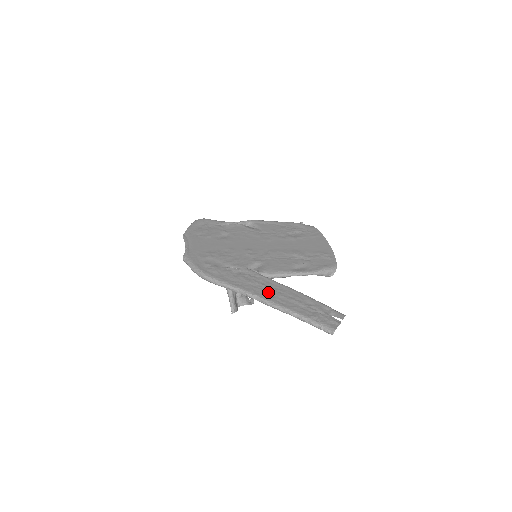
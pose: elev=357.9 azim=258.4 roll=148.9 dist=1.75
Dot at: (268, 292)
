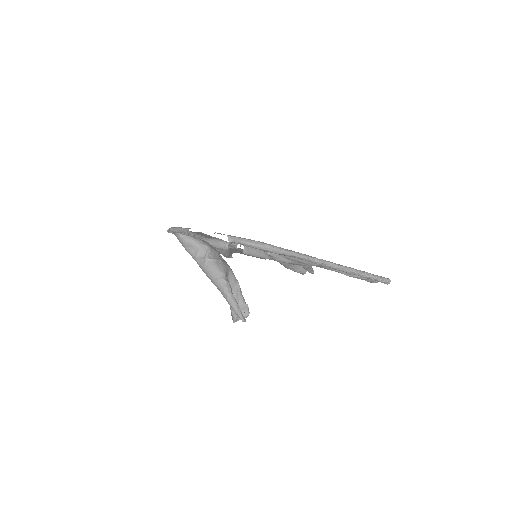
Dot at: occluded
